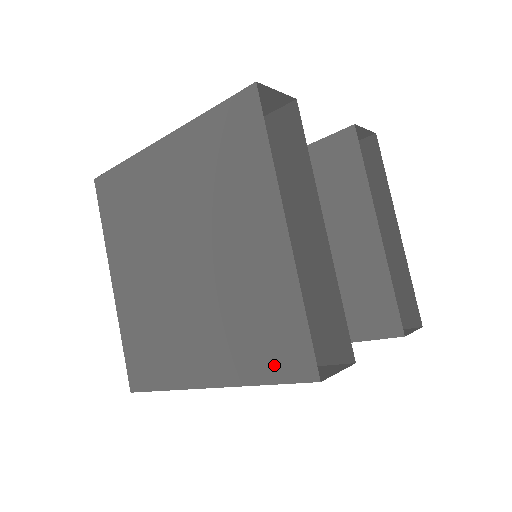
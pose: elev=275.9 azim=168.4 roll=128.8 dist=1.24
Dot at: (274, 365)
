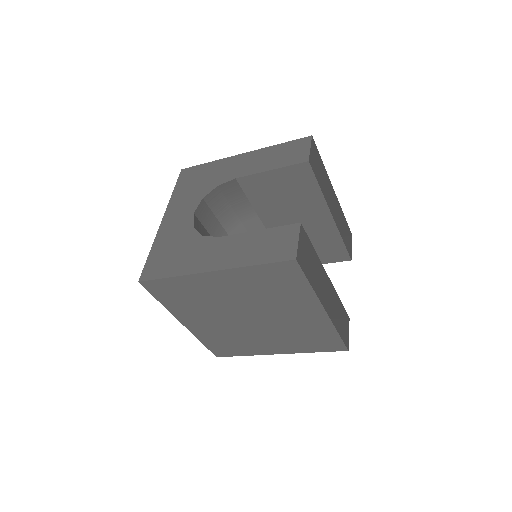
Dot at: (321, 348)
